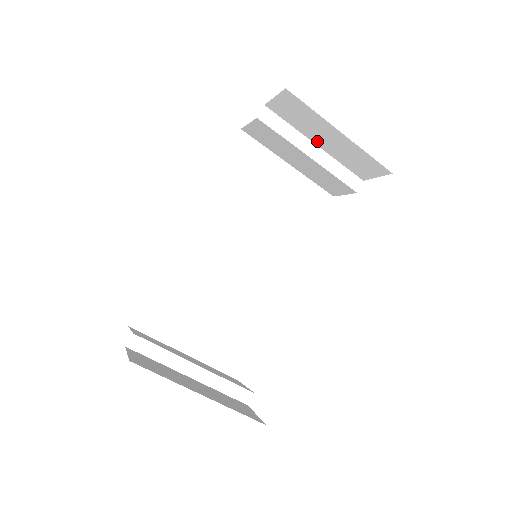
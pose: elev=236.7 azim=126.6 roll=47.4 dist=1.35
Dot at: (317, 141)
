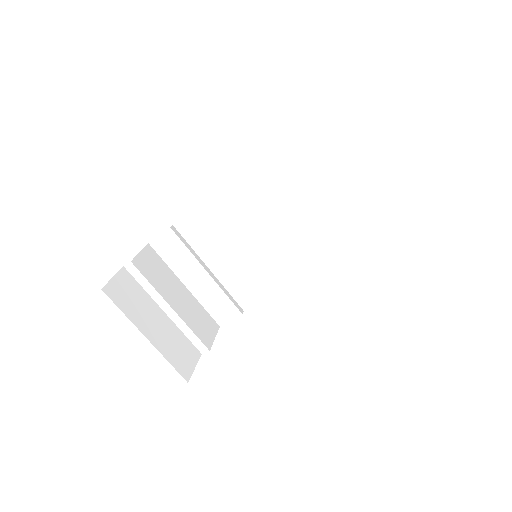
Dot at: occluded
